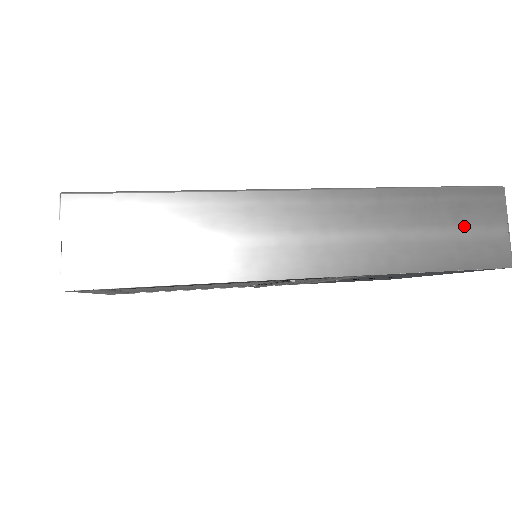
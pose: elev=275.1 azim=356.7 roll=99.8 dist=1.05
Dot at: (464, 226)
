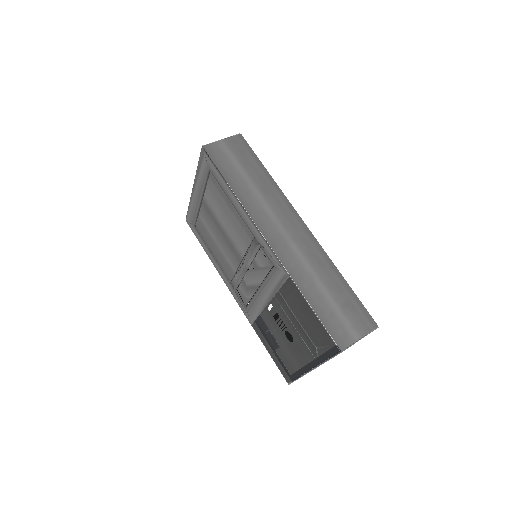
Dot at: (343, 312)
